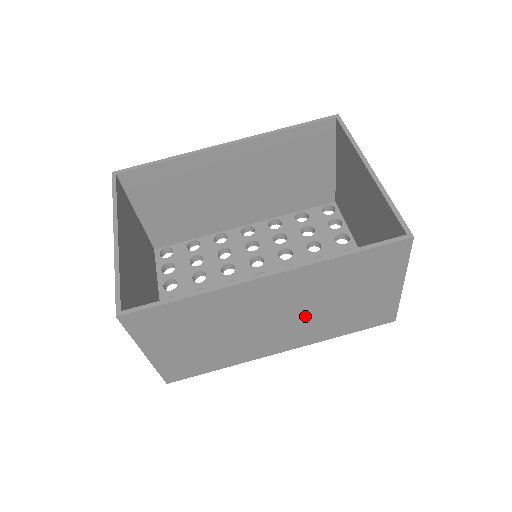
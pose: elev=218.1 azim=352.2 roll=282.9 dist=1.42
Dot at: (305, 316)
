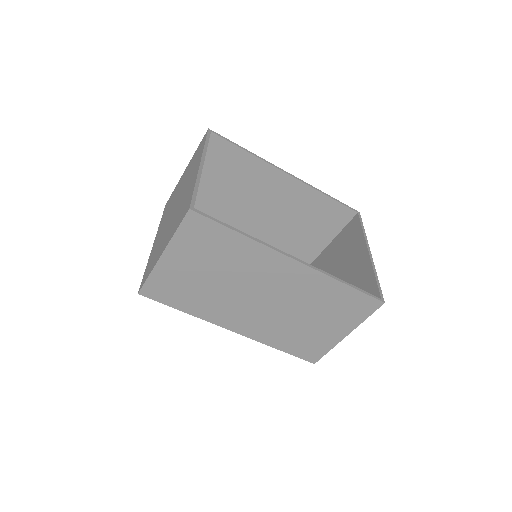
Dot at: (278, 312)
